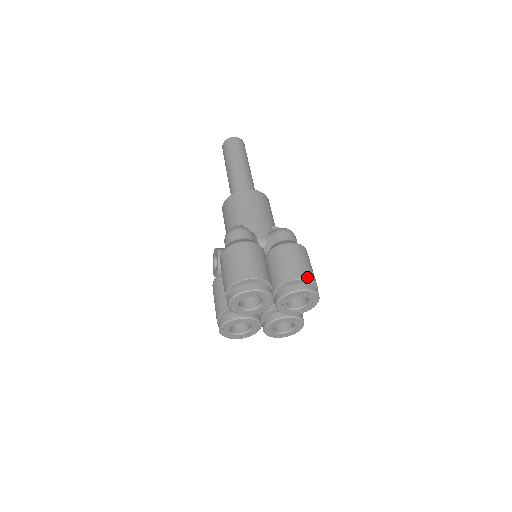
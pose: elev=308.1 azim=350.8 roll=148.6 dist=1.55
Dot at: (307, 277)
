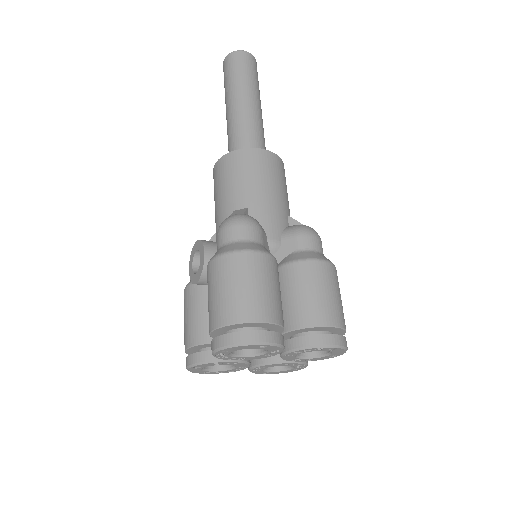
Dot at: (338, 323)
